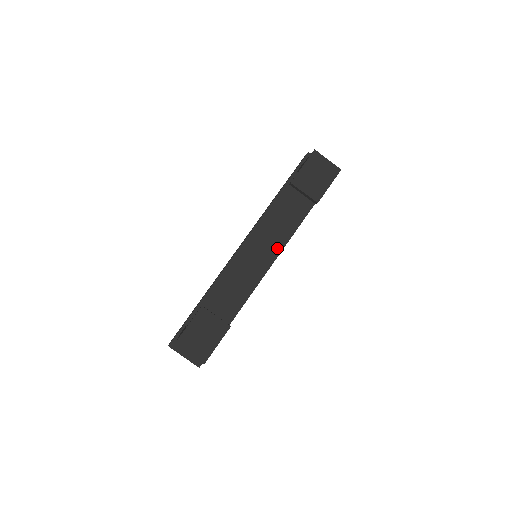
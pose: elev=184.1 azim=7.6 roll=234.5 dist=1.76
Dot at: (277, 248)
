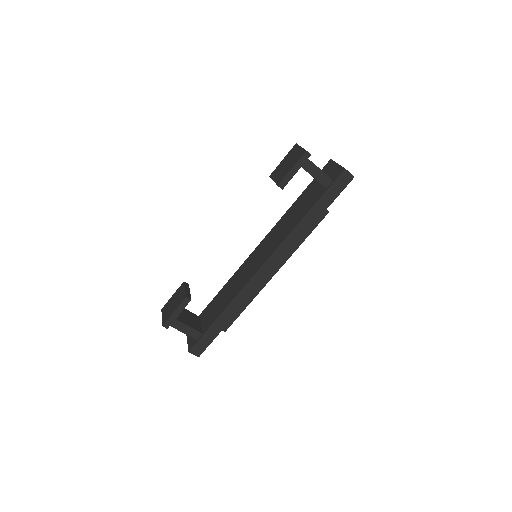
Dot at: (274, 248)
